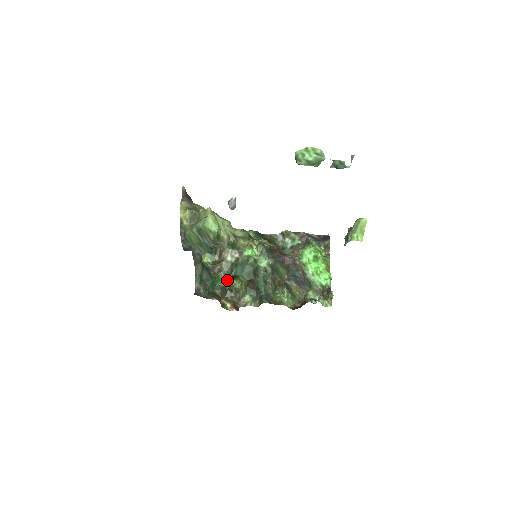
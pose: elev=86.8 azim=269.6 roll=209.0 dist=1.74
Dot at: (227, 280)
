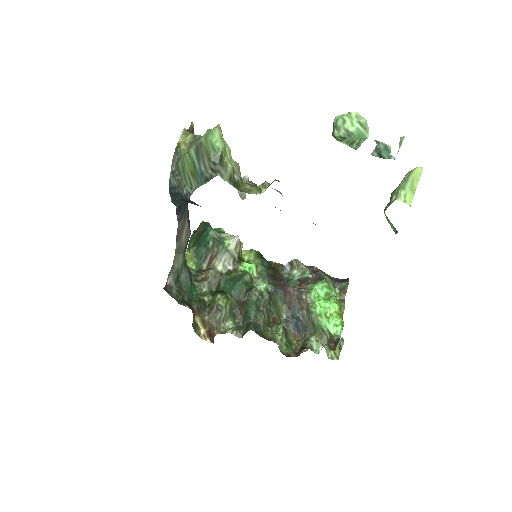
Dot at: (210, 293)
